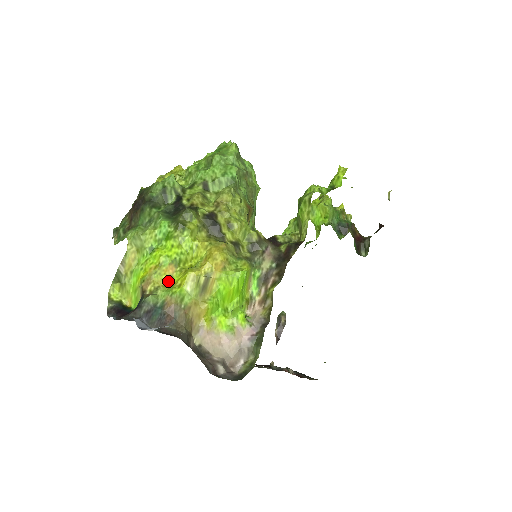
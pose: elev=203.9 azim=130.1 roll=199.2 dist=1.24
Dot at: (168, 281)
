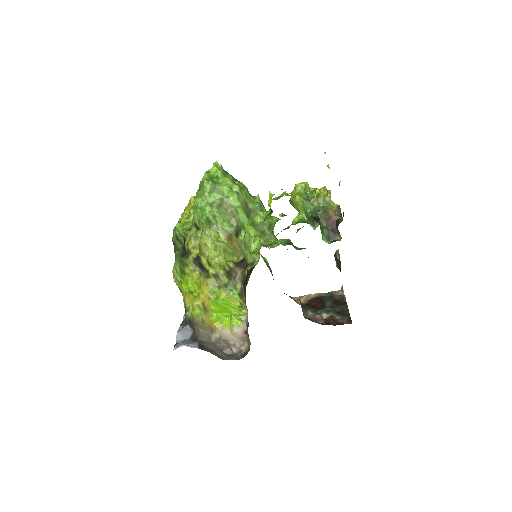
Dot at: (192, 302)
